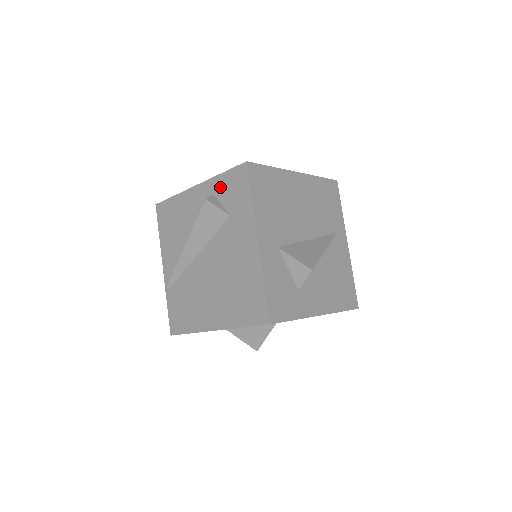
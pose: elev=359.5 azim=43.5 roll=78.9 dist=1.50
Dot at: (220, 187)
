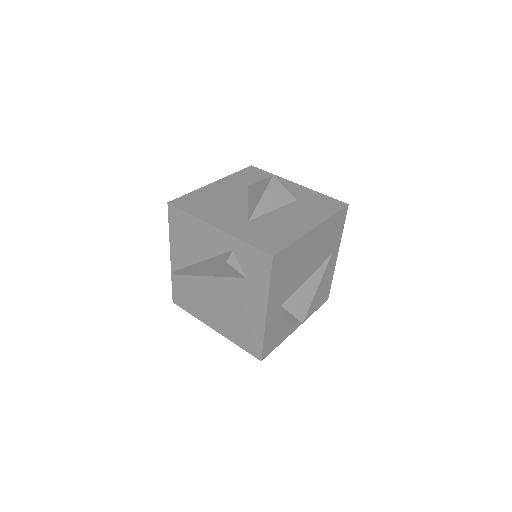
Dot at: (241, 251)
